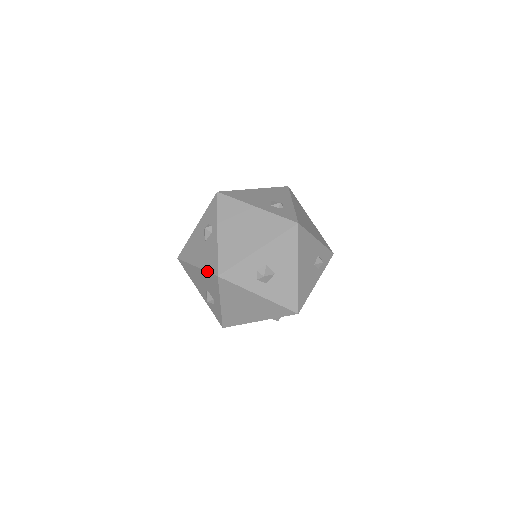
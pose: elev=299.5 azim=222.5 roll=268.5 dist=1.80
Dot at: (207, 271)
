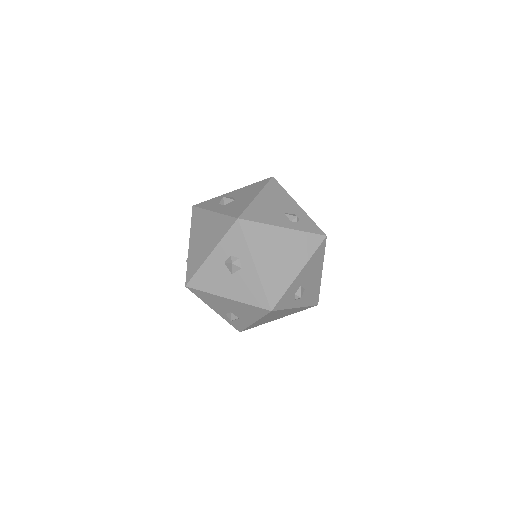
Dot at: occluded
